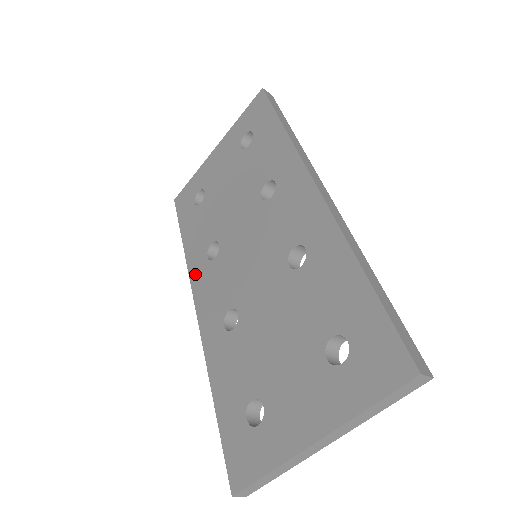
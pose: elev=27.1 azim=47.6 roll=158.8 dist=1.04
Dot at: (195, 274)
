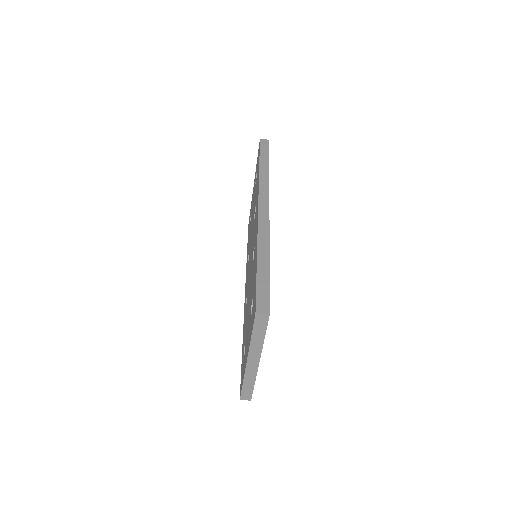
Dot at: (246, 273)
